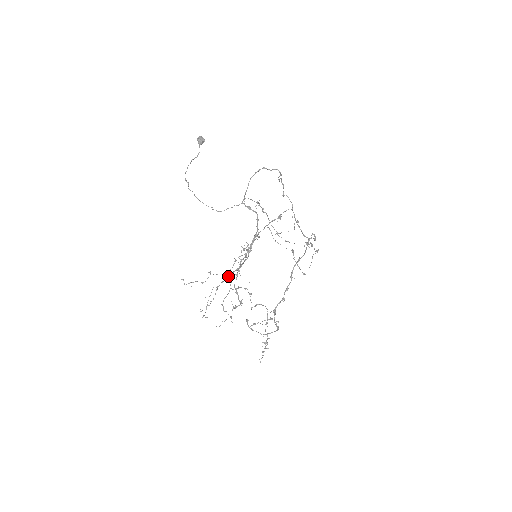
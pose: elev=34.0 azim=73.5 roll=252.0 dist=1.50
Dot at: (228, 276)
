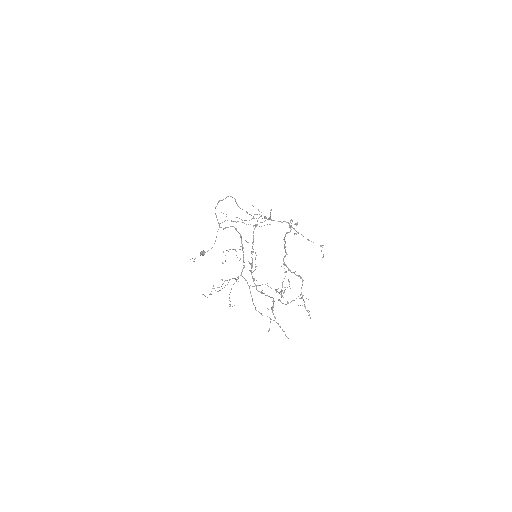
Dot at: occluded
